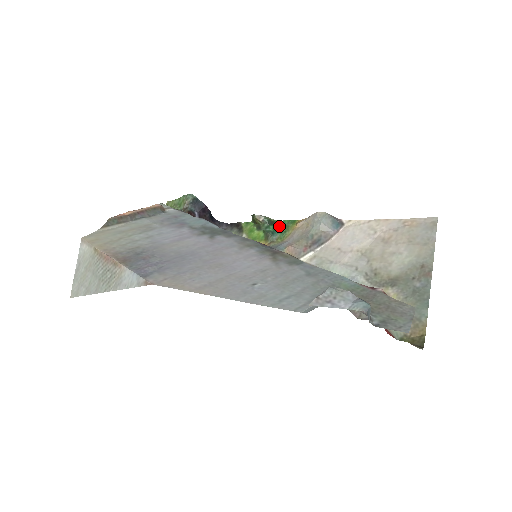
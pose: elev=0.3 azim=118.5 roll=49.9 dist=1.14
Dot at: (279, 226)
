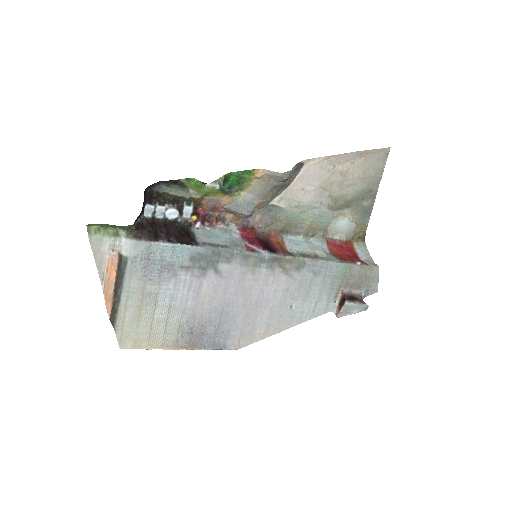
Dot at: (233, 180)
